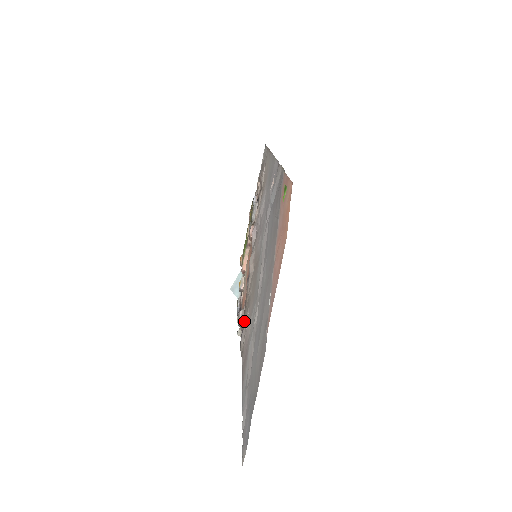
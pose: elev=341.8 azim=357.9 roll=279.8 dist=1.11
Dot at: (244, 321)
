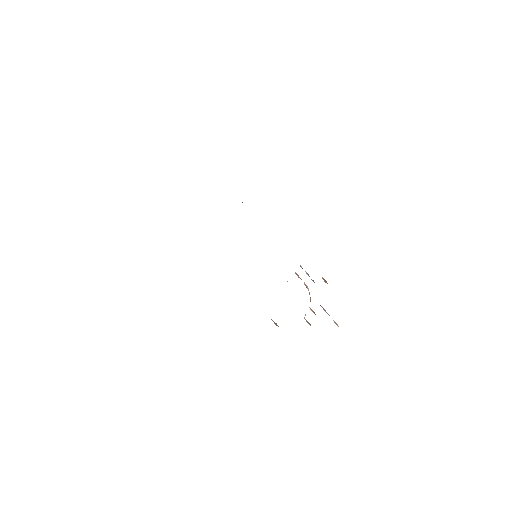
Dot at: occluded
